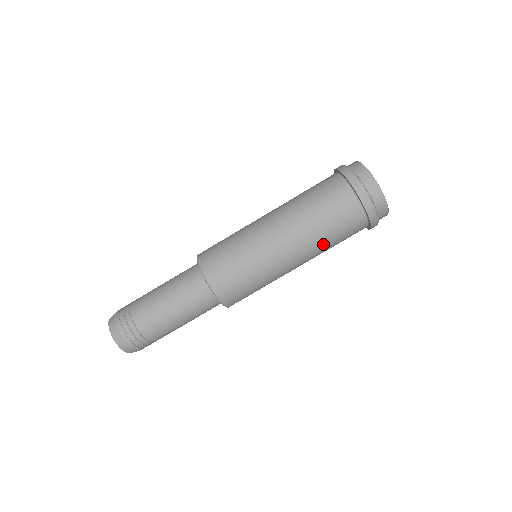
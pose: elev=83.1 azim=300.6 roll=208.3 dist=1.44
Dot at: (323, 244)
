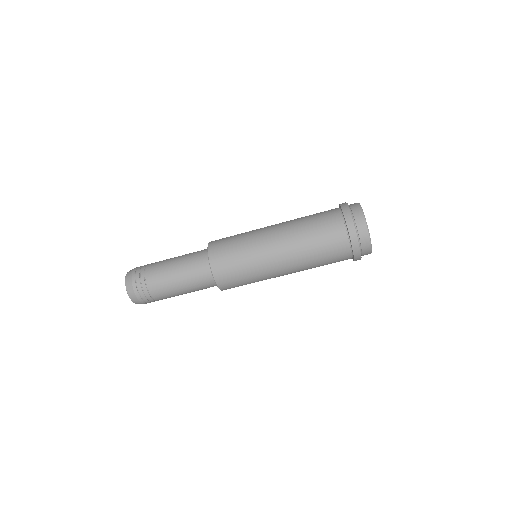
Dot at: occluded
